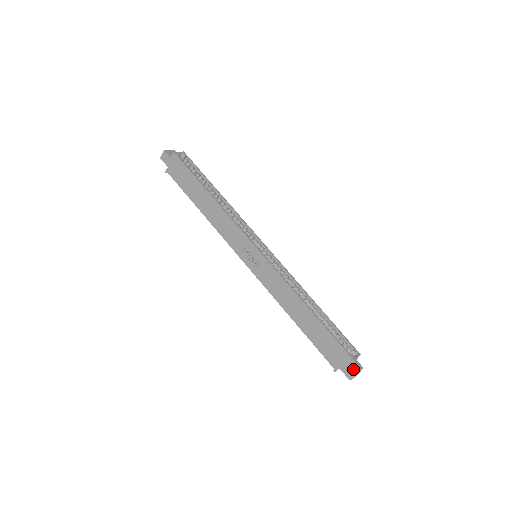
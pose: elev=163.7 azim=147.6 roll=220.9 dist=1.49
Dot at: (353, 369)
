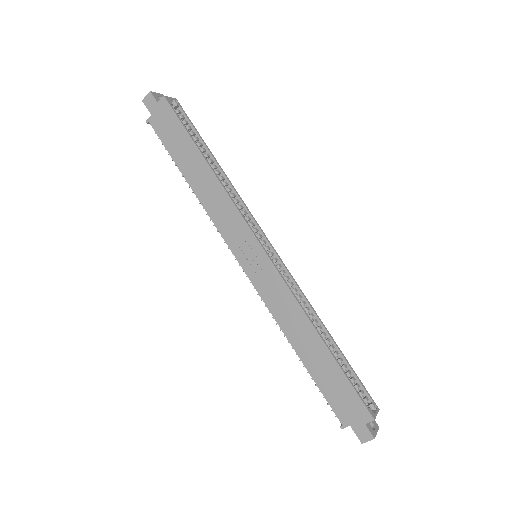
Dot at: (369, 429)
